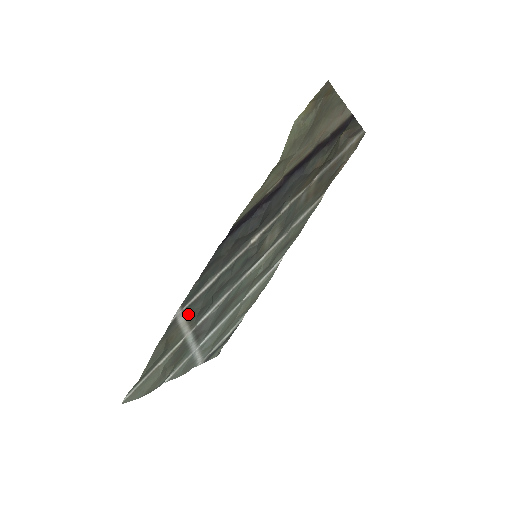
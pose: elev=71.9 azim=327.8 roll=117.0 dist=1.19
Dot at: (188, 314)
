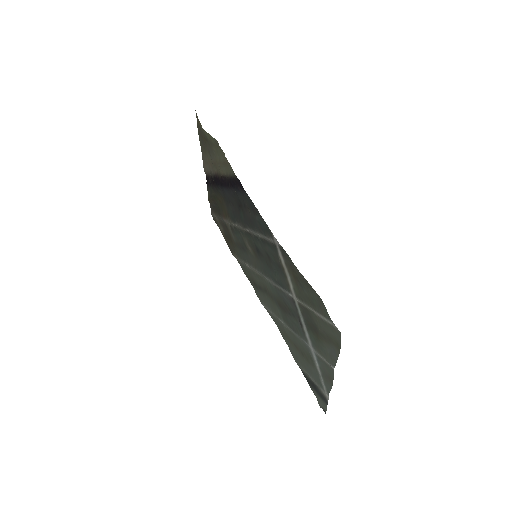
Dot at: (279, 259)
